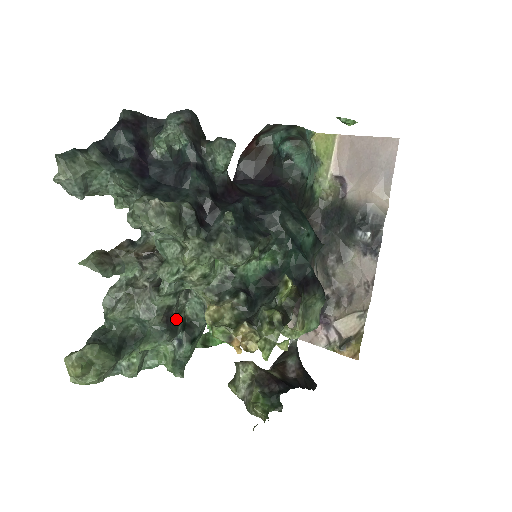
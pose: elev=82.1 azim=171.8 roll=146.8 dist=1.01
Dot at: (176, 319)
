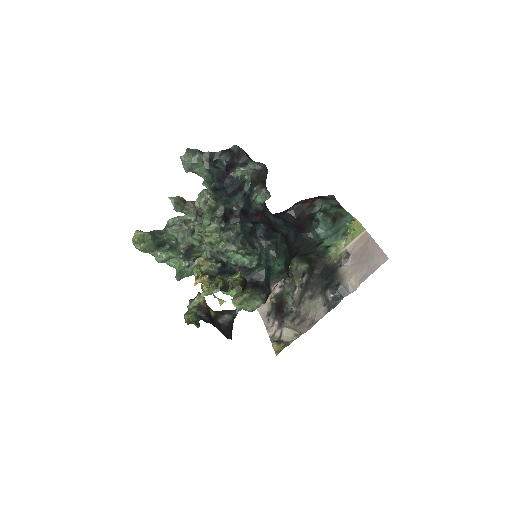
Dot at: (193, 253)
